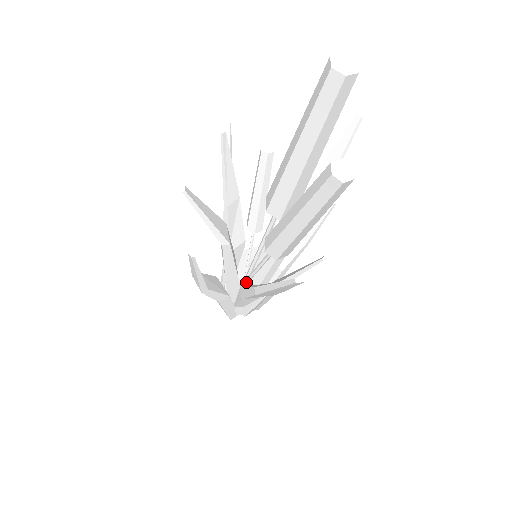
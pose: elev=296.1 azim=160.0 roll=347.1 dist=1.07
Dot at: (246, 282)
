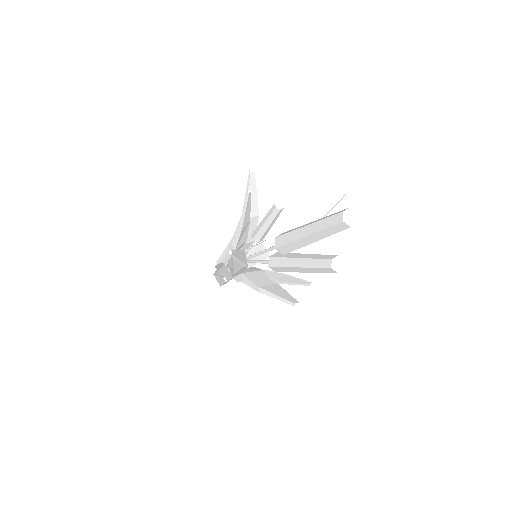
Dot at: occluded
